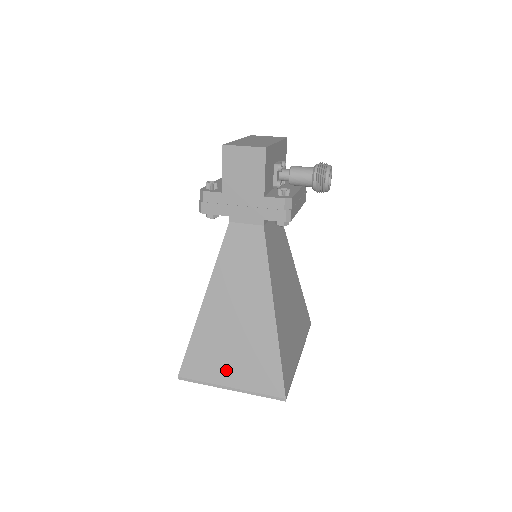
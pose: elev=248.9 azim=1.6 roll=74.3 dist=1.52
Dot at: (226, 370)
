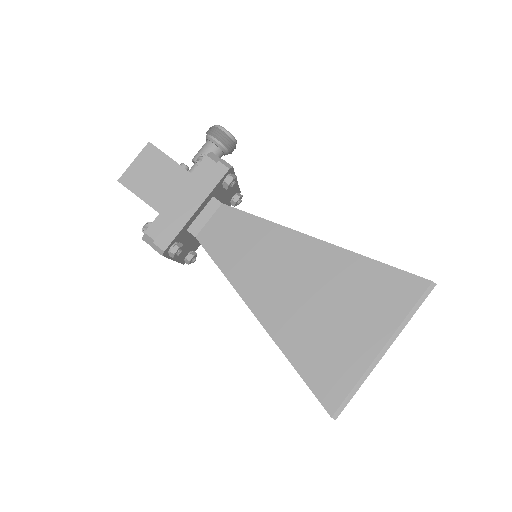
Dot at: (356, 340)
